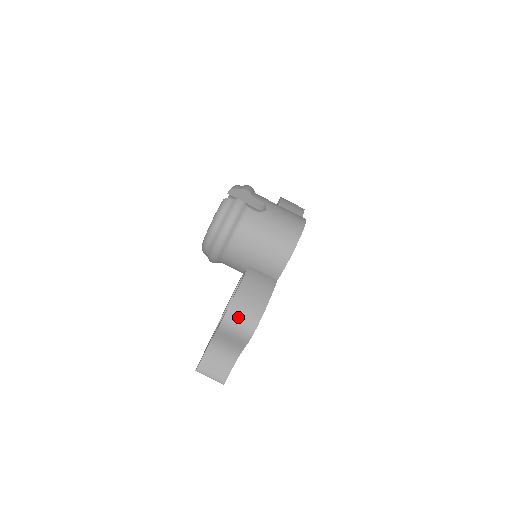
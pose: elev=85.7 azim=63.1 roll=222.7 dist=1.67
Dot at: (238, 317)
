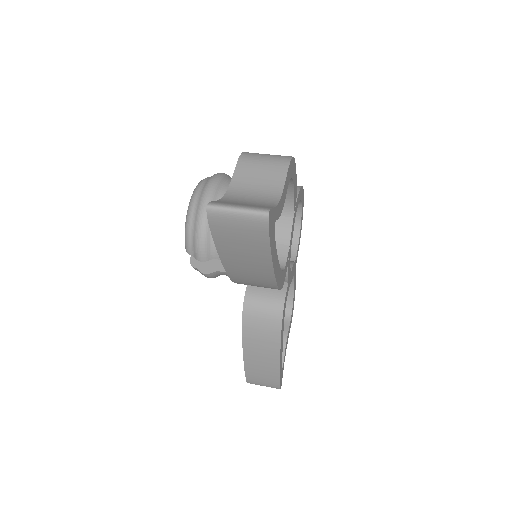
Dot at: occluded
